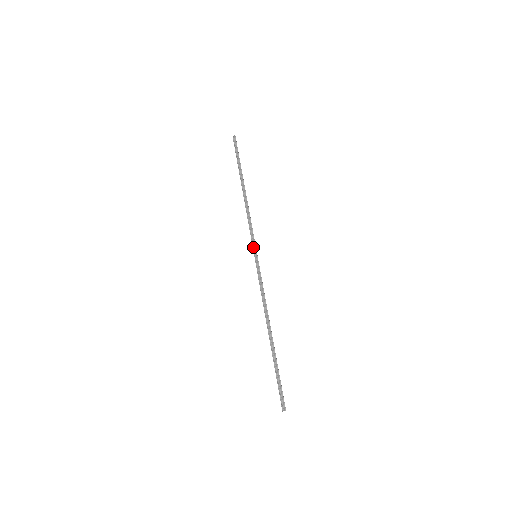
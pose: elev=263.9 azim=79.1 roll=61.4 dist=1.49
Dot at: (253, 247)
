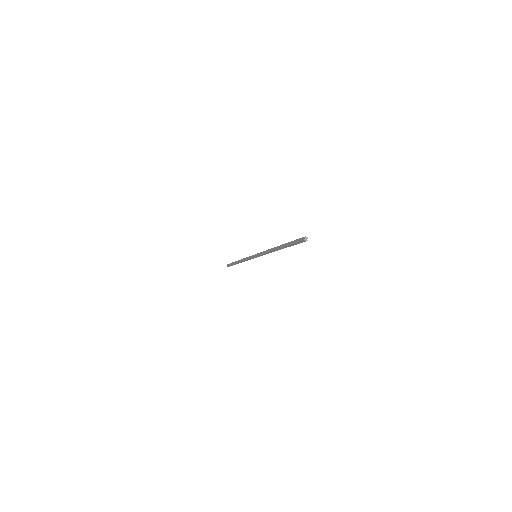
Dot at: (252, 257)
